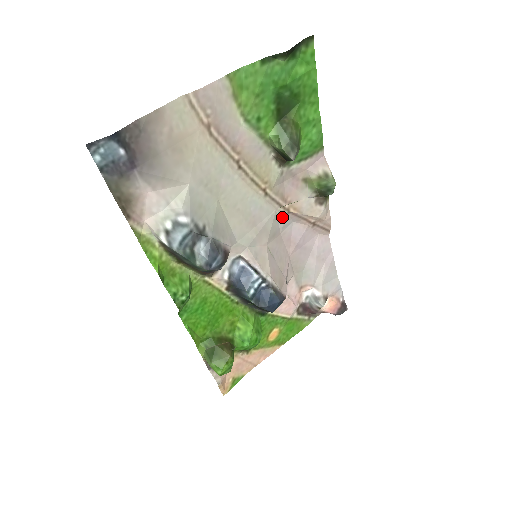
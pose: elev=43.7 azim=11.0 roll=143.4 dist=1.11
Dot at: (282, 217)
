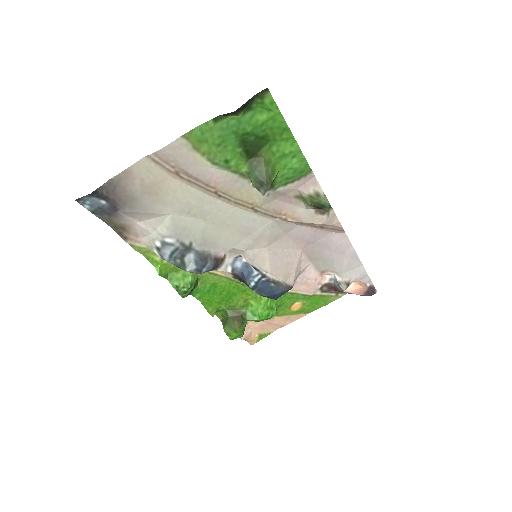
Dot at: (282, 224)
